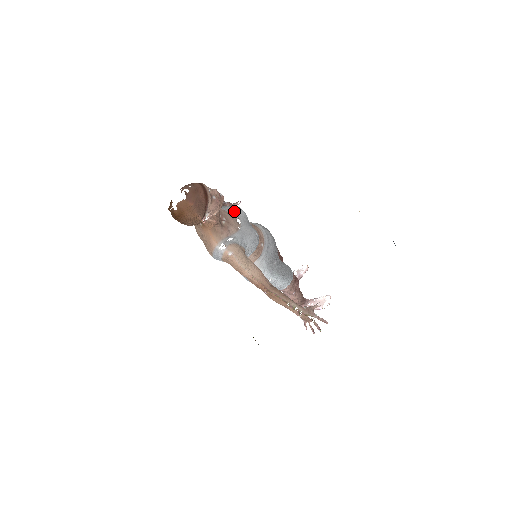
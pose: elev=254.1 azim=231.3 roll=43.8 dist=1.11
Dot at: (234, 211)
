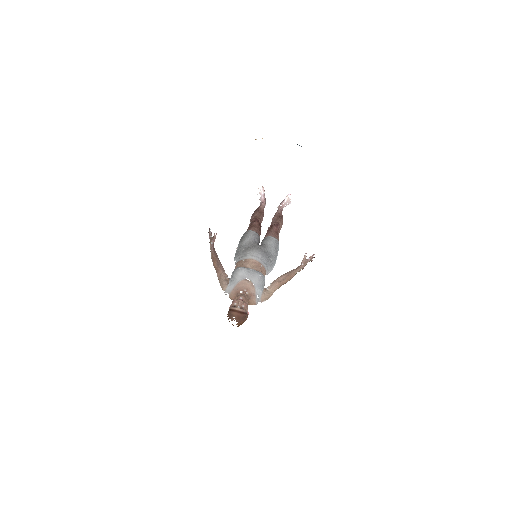
Dot at: (241, 277)
